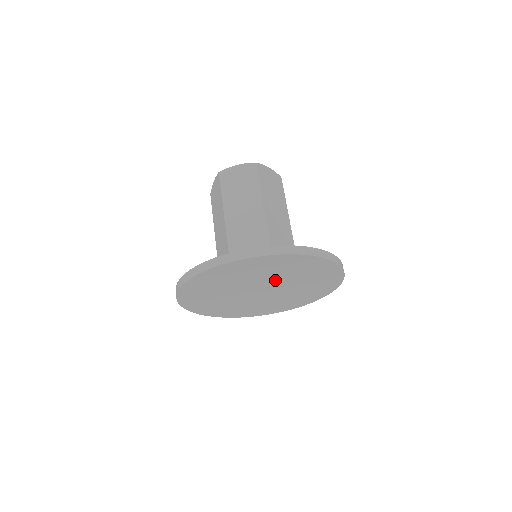
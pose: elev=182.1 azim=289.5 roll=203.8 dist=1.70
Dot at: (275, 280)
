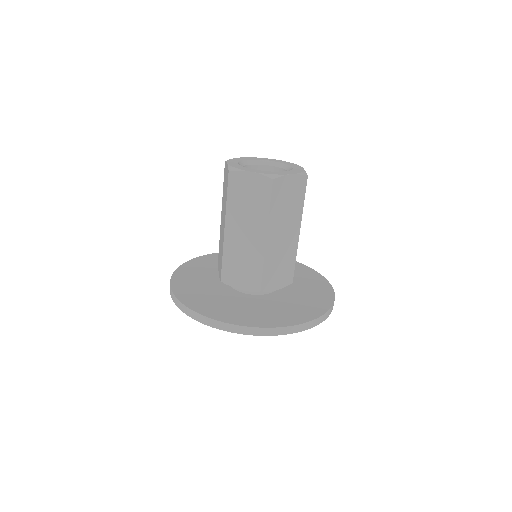
Dot at: occluded
